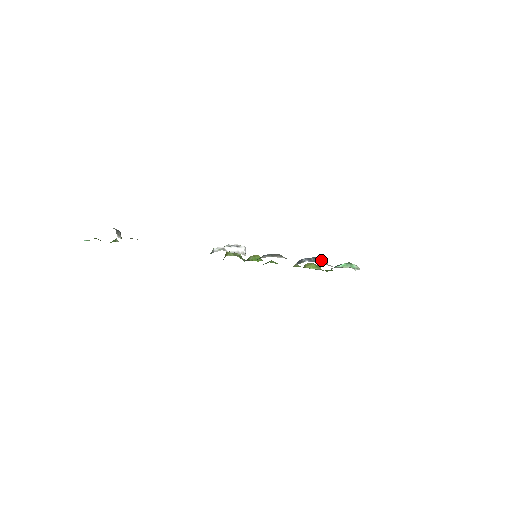
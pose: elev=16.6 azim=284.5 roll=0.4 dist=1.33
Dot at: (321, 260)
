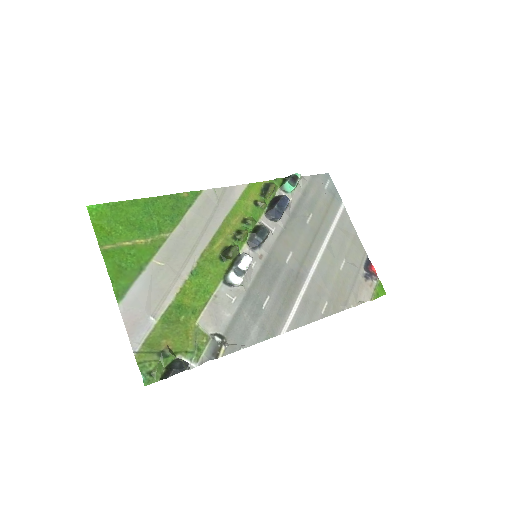
Dot at: (288, 206)
